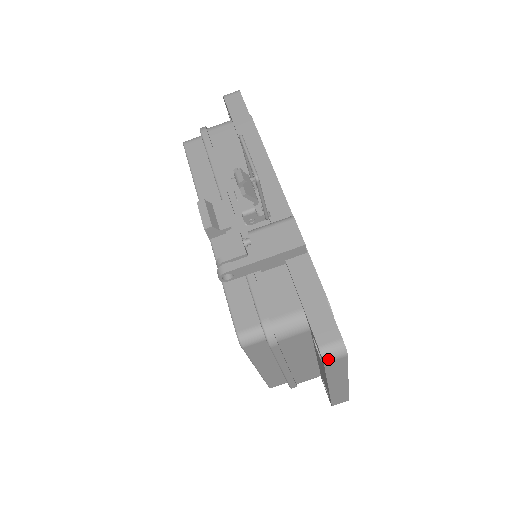
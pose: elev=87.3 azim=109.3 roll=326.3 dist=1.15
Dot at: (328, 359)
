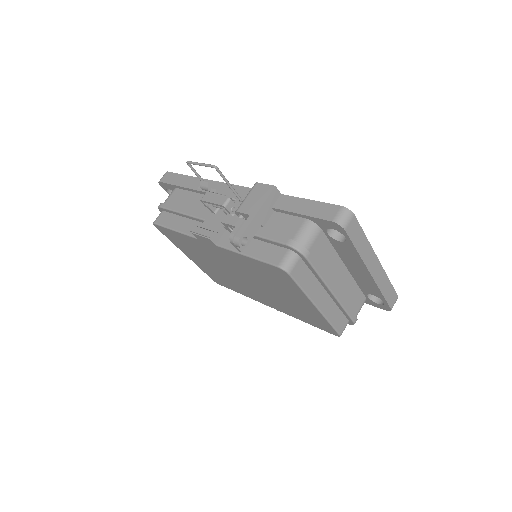
Dot at: (344, 224)
